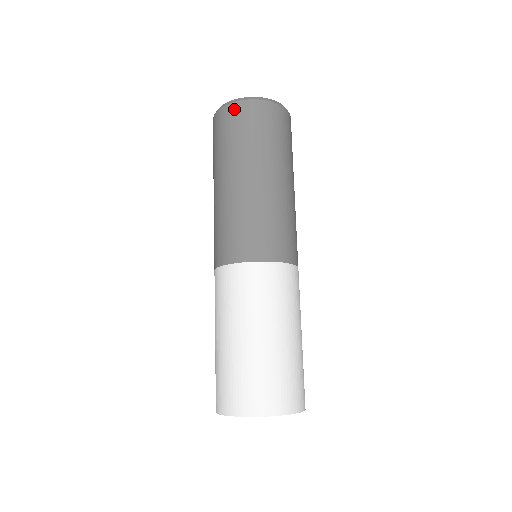
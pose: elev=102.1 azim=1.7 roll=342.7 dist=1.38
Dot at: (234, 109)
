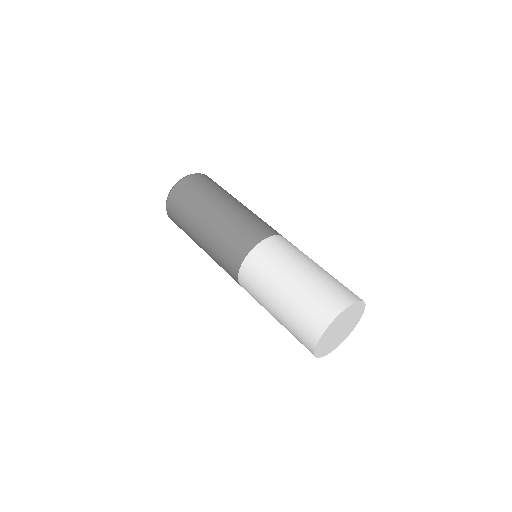
Dot at: (174, 194)
